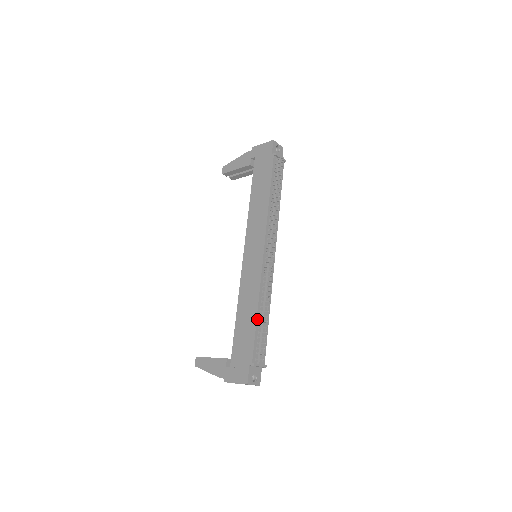
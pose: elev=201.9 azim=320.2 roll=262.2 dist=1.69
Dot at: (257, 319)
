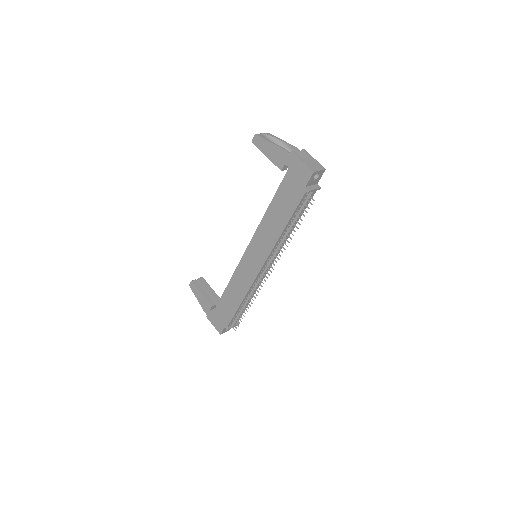
Dot at: (239, 307)
